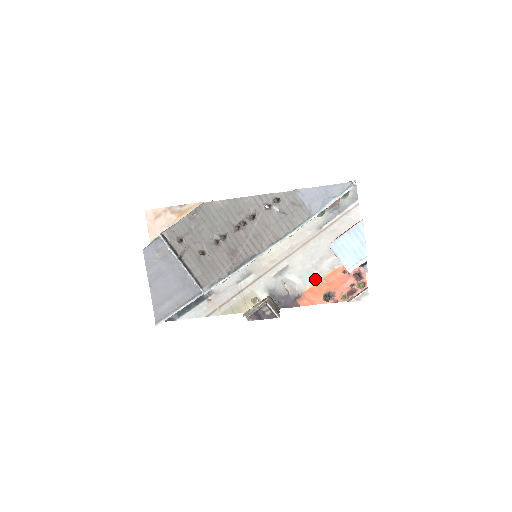
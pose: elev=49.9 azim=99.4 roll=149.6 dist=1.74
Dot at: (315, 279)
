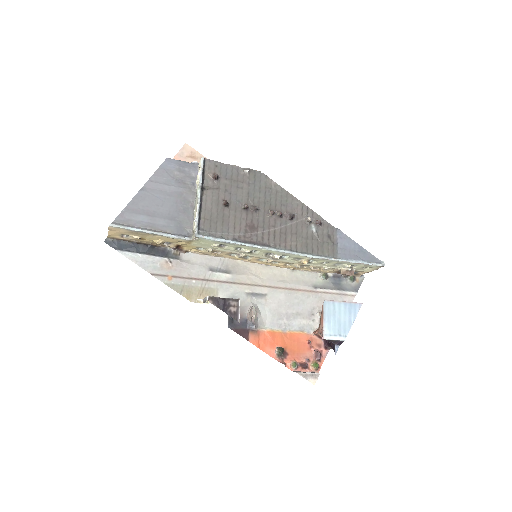
Dot at: (280, 327)
